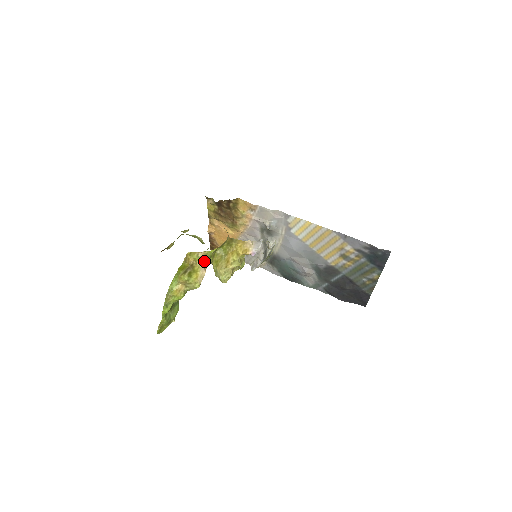
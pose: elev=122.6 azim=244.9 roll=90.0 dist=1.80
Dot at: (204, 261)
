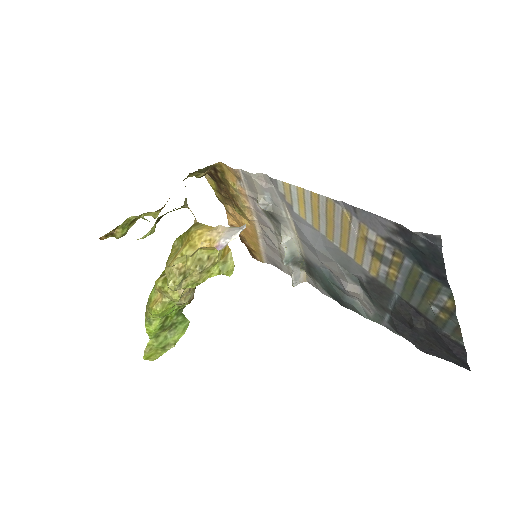
Dot at: occluded
